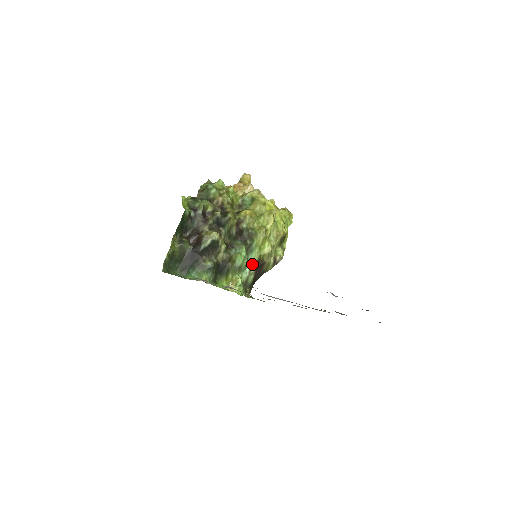
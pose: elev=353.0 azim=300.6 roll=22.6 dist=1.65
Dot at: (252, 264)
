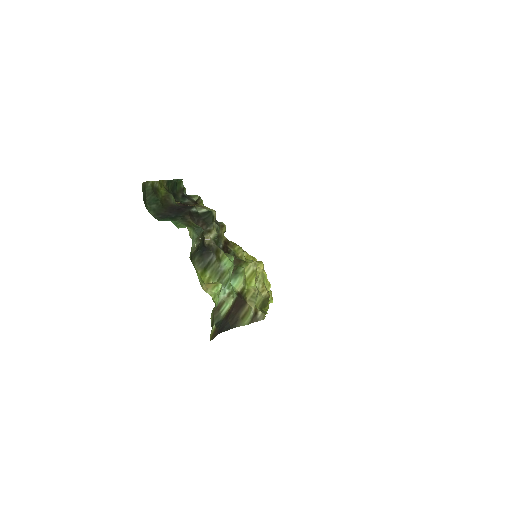
Dot at: (233, 290)
